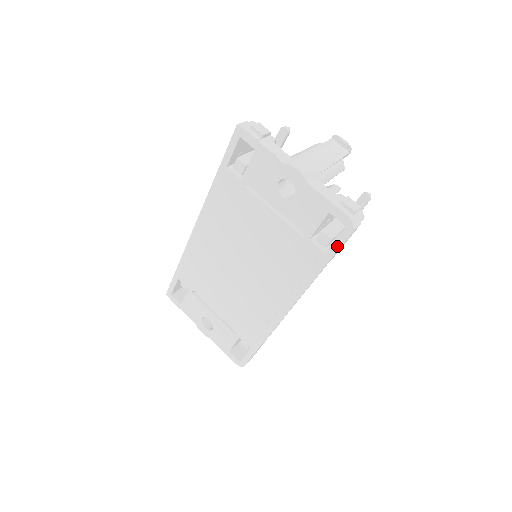
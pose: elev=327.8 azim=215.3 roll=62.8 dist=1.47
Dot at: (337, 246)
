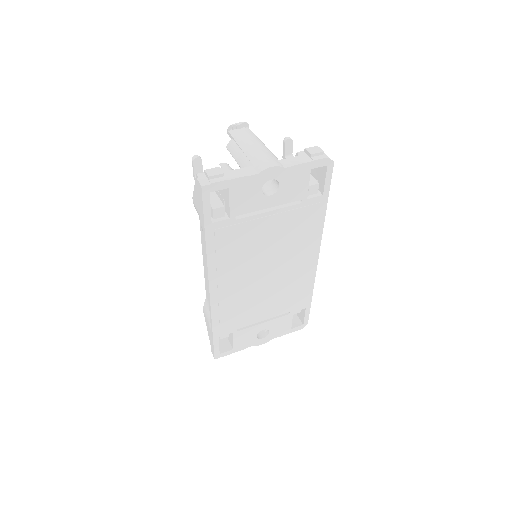
Dot at: (328, 183)
